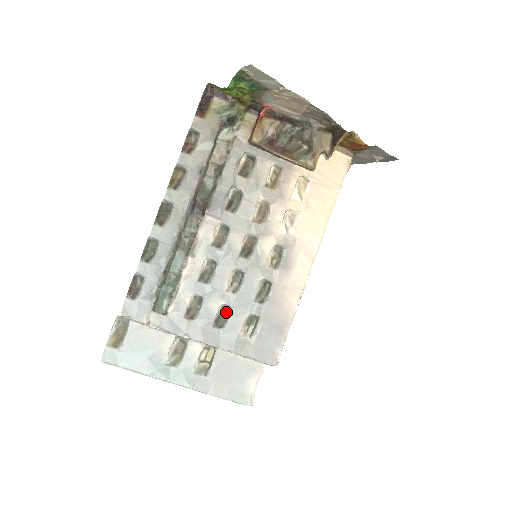
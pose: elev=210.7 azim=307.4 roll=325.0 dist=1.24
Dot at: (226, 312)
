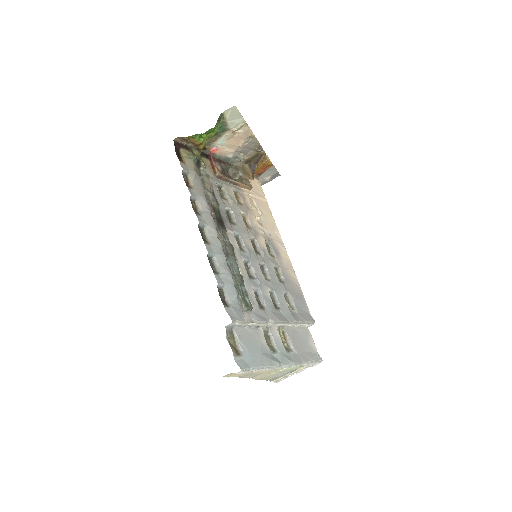
Dot at: (272, 298)
